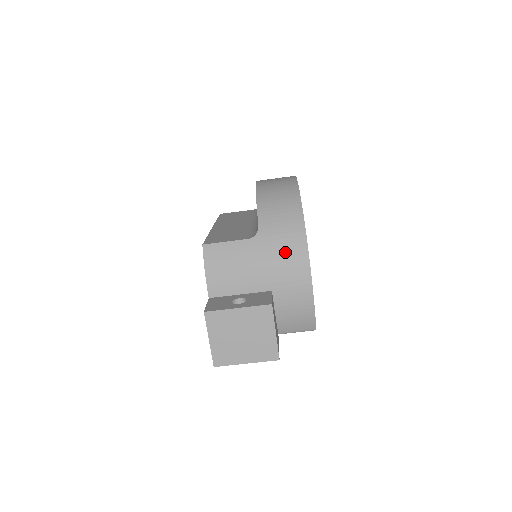
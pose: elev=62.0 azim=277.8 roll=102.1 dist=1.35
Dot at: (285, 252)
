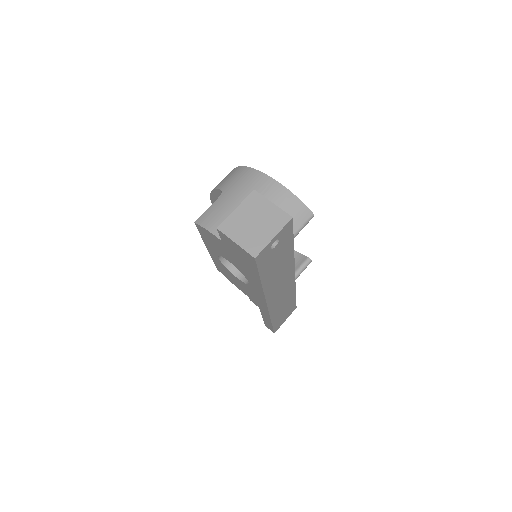
Dot at: (245, 182)
